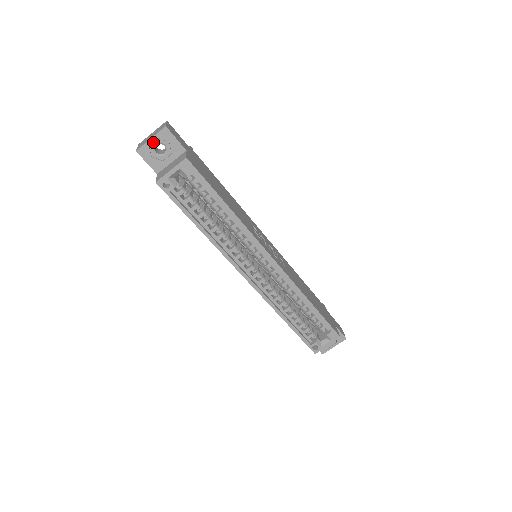
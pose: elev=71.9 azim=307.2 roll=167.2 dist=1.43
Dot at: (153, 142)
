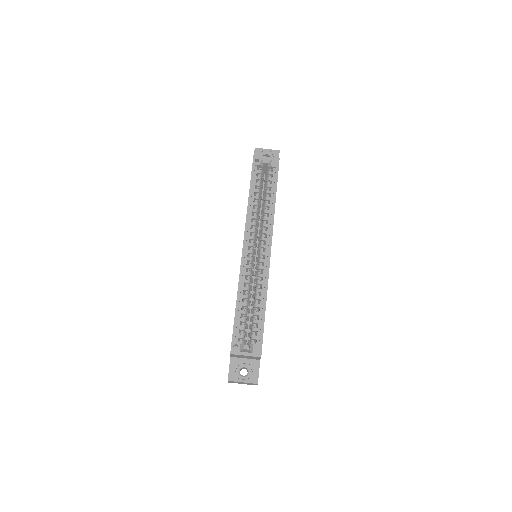
Dot at: (267, 151)
